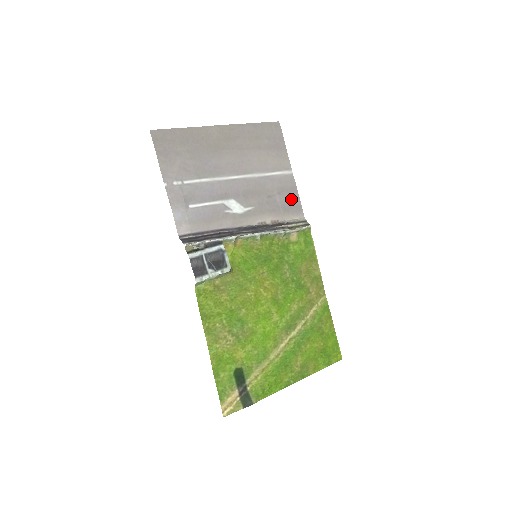
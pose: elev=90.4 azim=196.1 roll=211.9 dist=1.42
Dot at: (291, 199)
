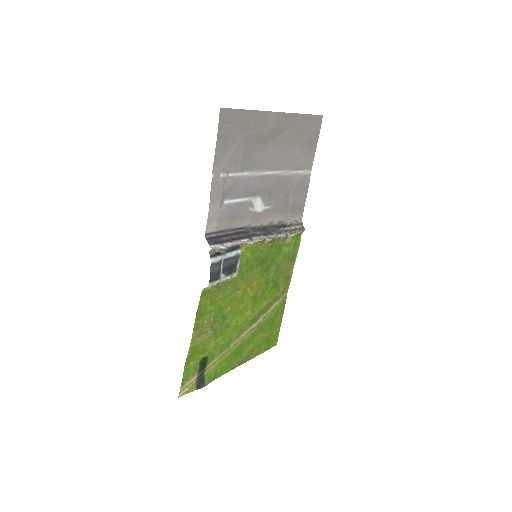
Dot at: (300, 200)
